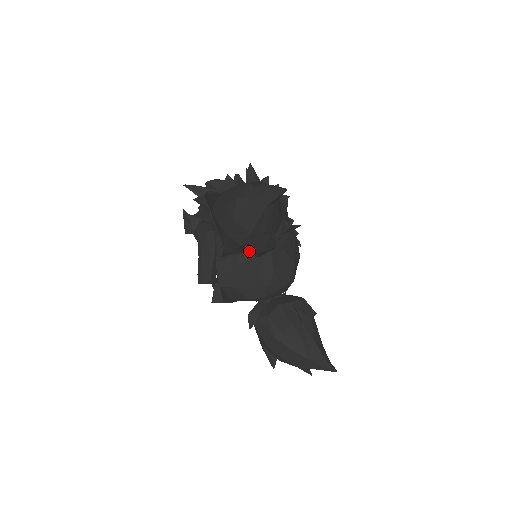
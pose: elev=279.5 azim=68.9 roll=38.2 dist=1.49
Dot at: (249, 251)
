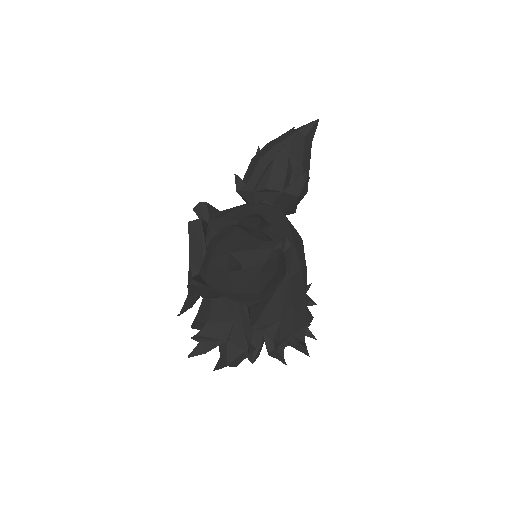
Dot at: (261, 178)
